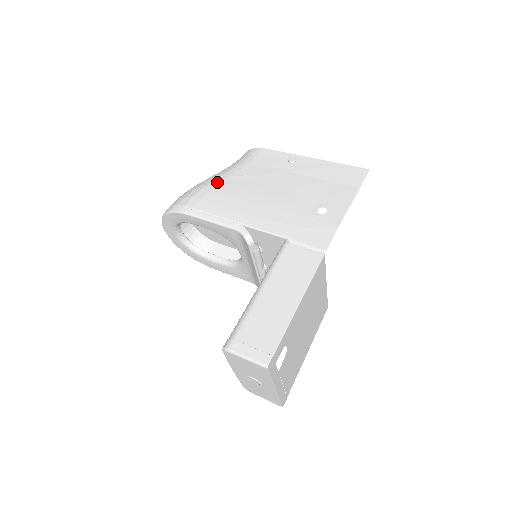
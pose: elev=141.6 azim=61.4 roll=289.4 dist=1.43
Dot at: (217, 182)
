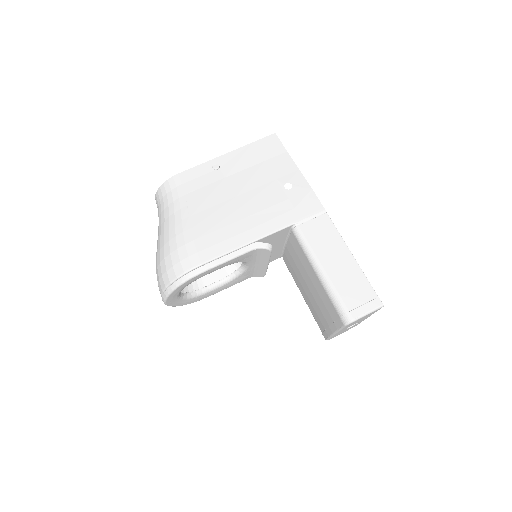
Dot at: (188, 229)
